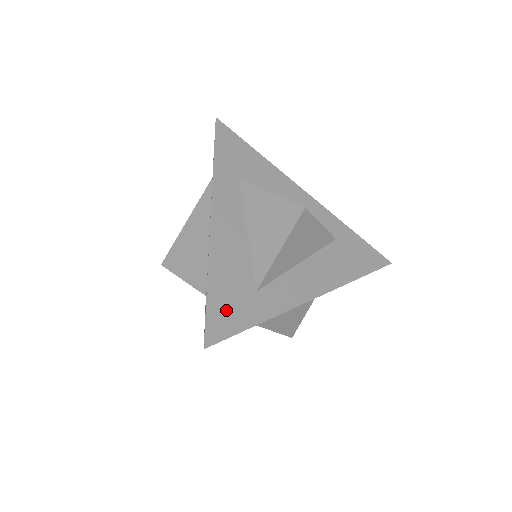
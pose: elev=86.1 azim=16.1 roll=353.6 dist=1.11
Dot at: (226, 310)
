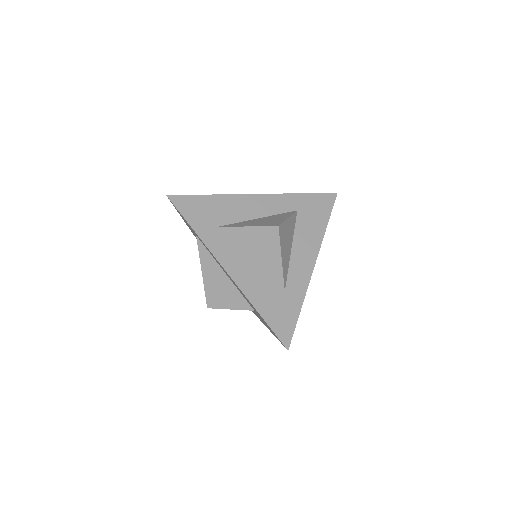
Dot at: (280, 319)
